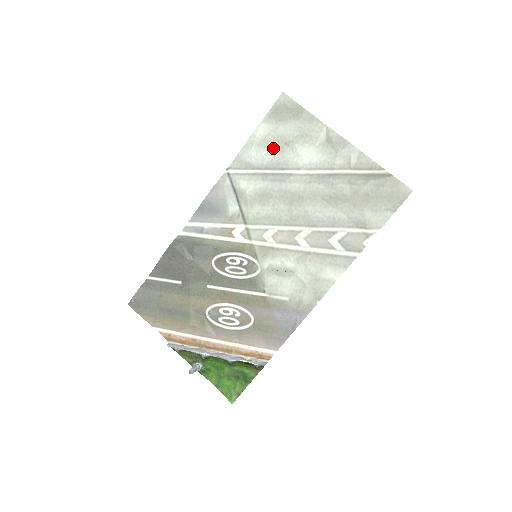
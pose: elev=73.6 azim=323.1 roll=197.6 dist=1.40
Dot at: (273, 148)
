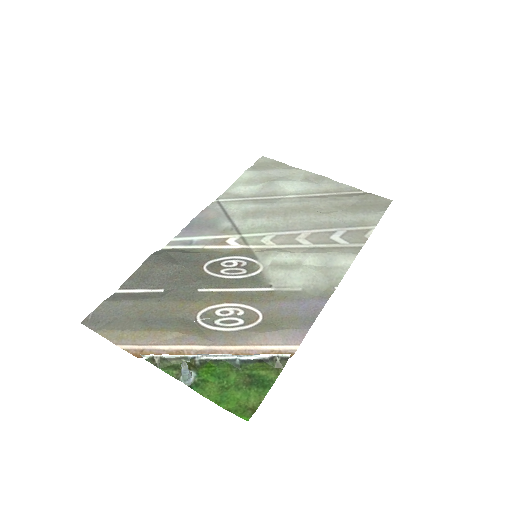
Dot at: (260, 184)
